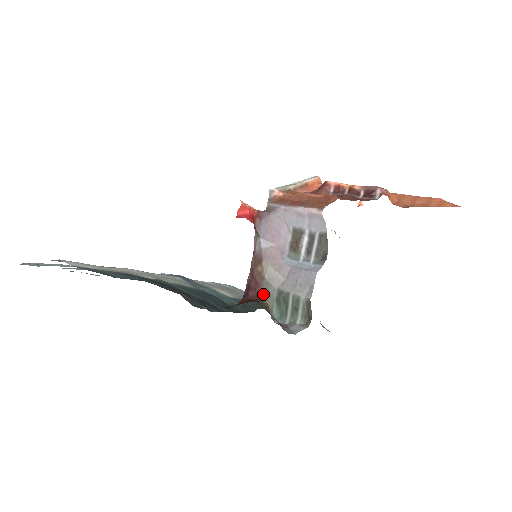
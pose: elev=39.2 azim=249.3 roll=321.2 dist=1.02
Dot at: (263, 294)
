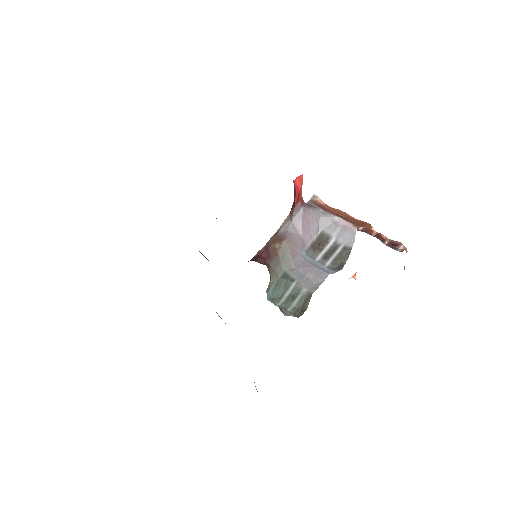
Dot at: (271, 267)
